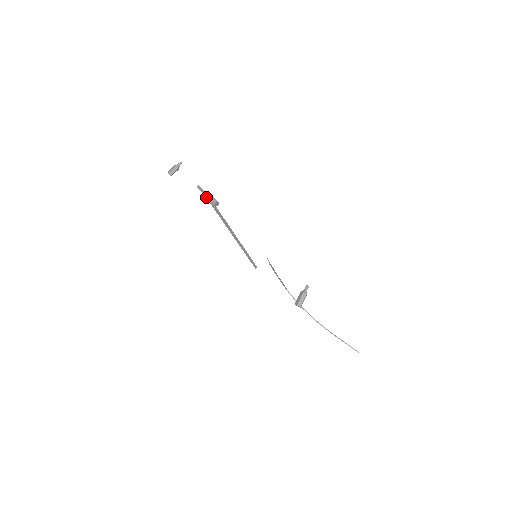
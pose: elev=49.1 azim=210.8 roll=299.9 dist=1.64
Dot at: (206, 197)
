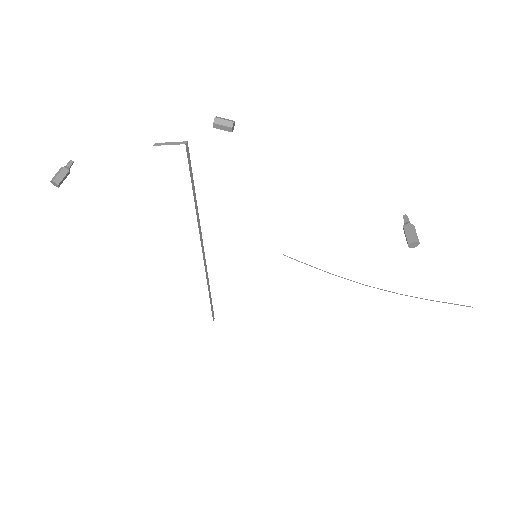
Dot at: occluded
